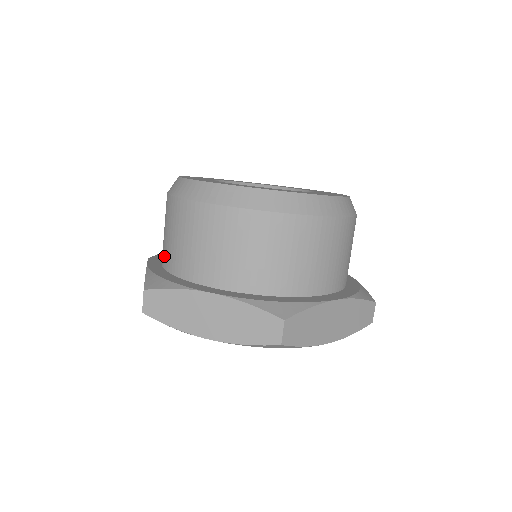
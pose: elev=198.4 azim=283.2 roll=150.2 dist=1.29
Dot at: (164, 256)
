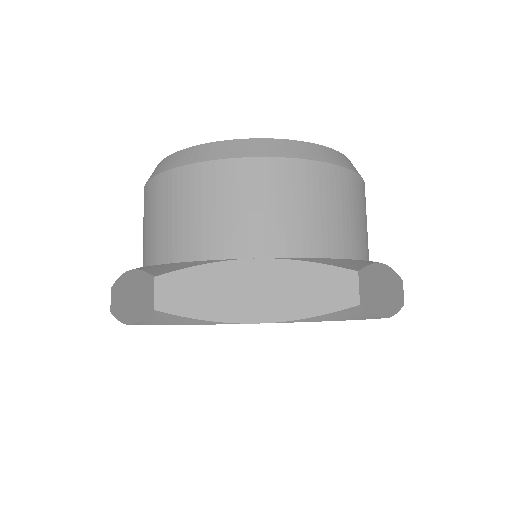
Dot at: (157, 252)
